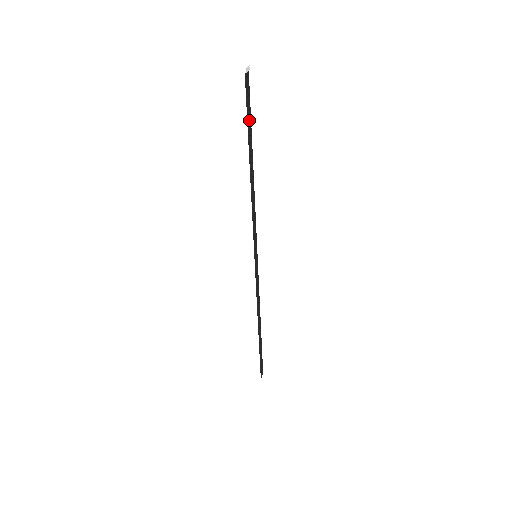
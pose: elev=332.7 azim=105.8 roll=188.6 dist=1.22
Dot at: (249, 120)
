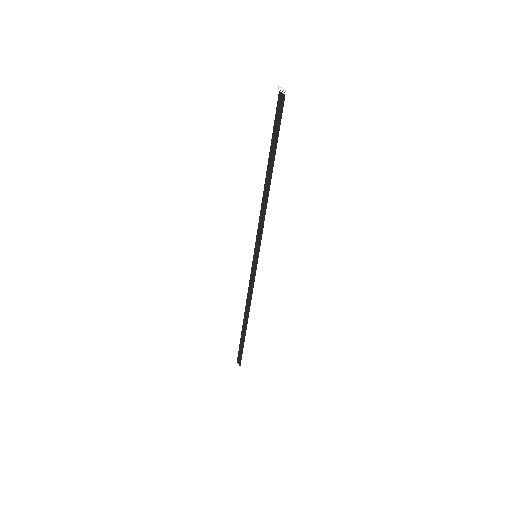
Dot at: (275, 135)
